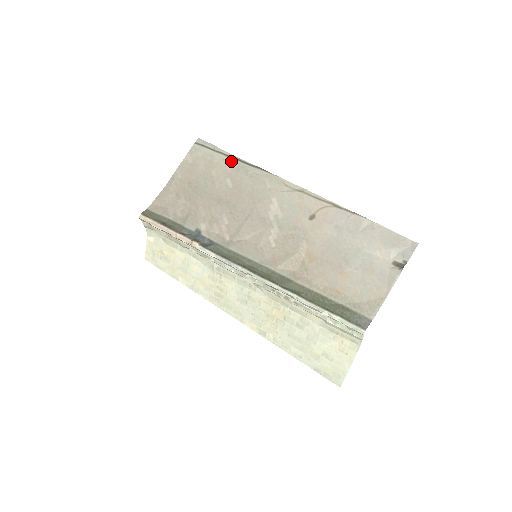
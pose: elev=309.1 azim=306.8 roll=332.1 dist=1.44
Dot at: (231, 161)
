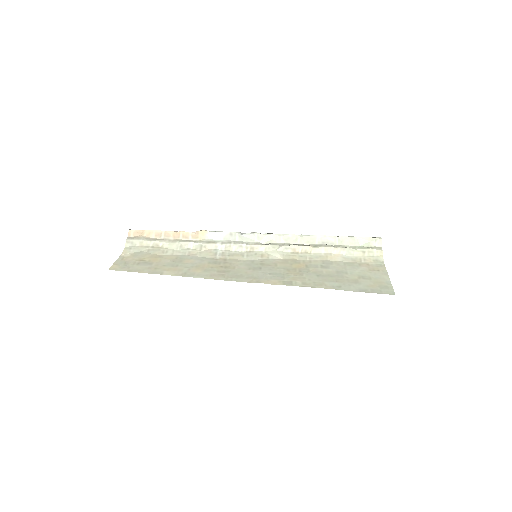
Dot at: occluded
